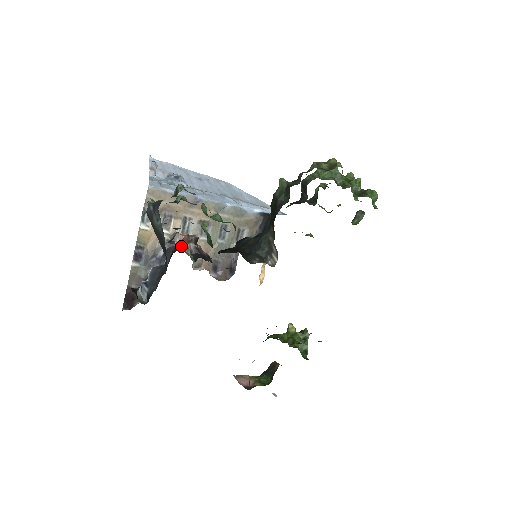
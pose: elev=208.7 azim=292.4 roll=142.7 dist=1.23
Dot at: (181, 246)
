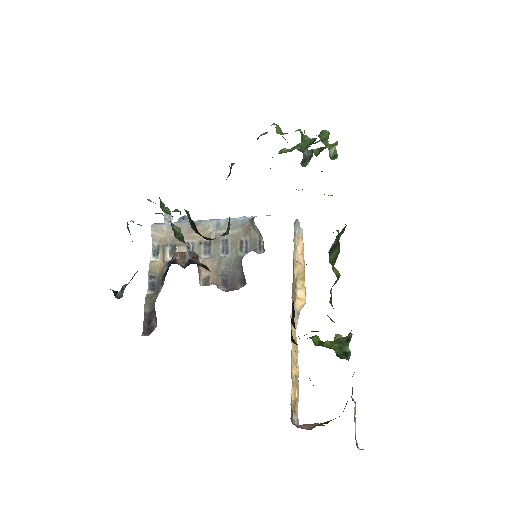
Dot at: (177, 261)
